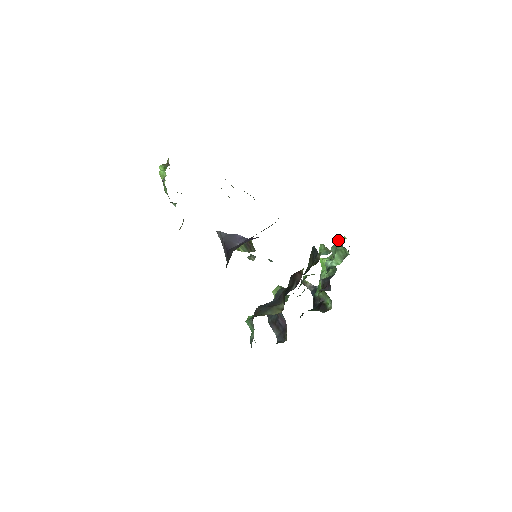
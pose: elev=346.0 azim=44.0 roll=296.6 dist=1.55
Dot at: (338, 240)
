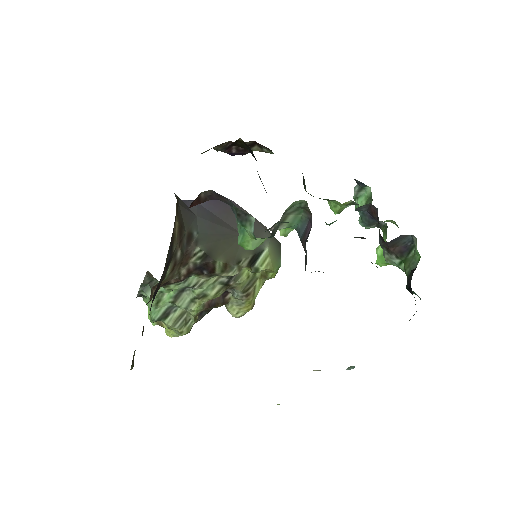
Dot at: (356, 205)
